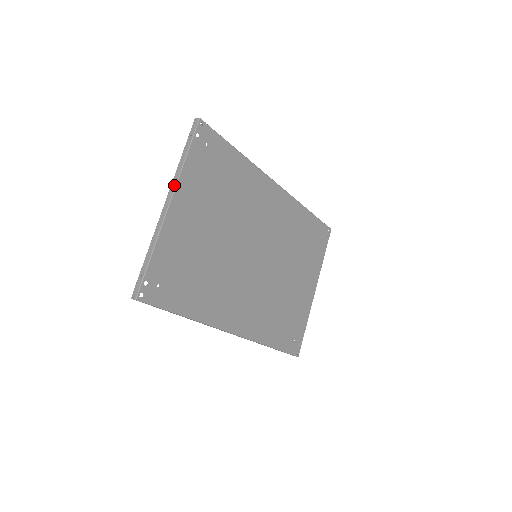
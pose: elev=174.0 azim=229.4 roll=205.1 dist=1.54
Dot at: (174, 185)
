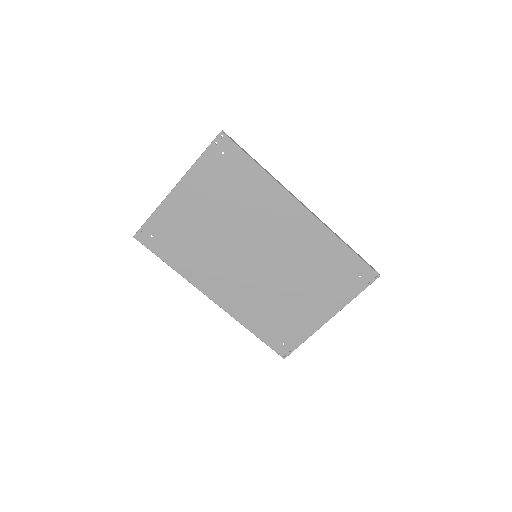
Dot at: (184, 175)
